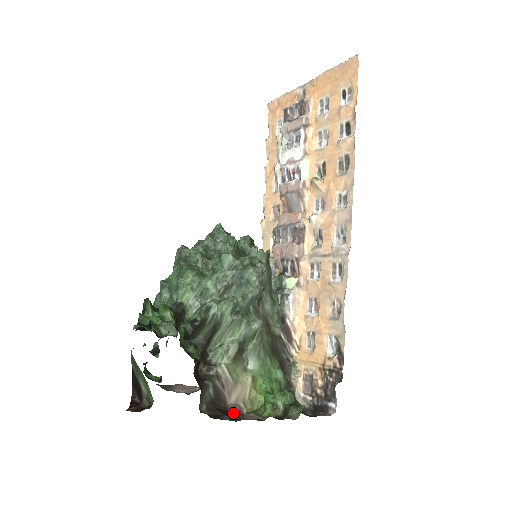
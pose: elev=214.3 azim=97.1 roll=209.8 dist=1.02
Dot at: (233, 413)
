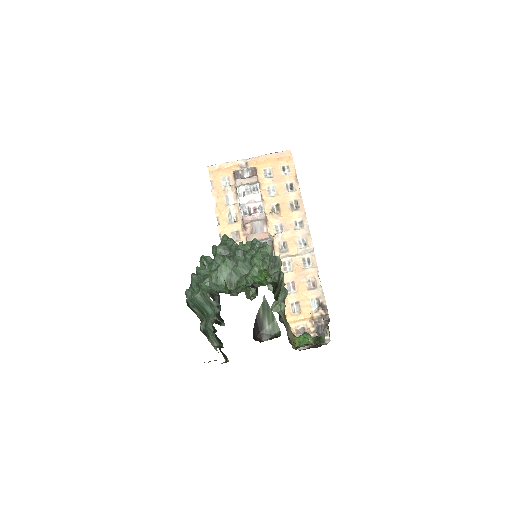
Dot at: occluded
